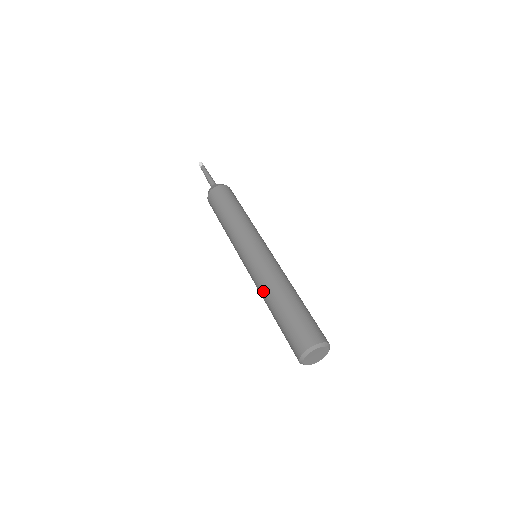
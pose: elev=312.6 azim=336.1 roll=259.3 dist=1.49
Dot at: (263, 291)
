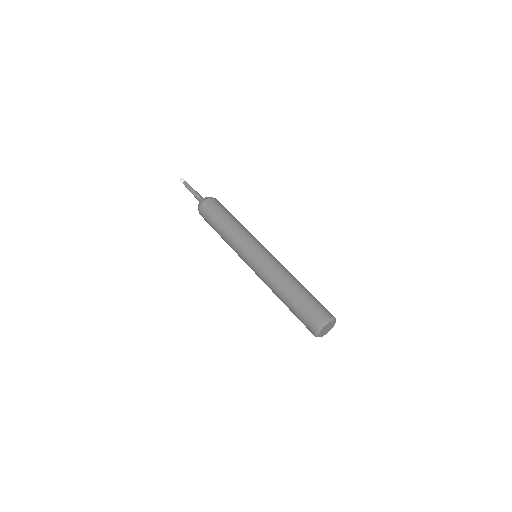
Dot at: (273, 284)
